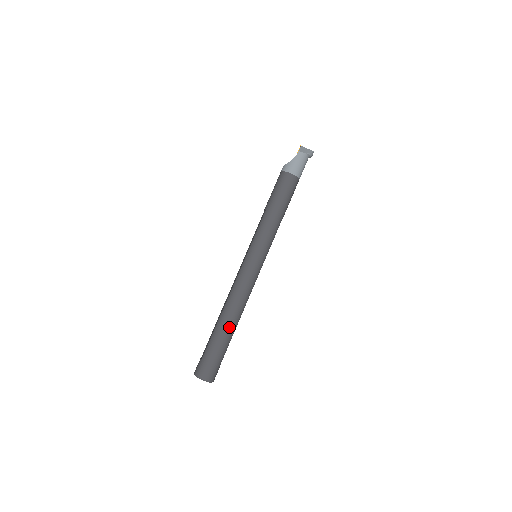
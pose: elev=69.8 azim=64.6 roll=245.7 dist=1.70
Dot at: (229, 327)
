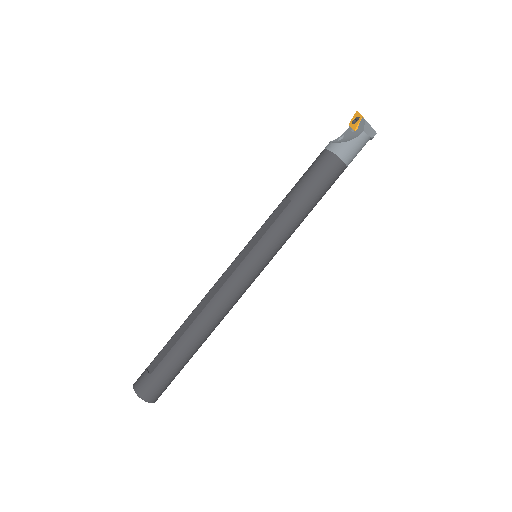
Dot at: (198, 344)
